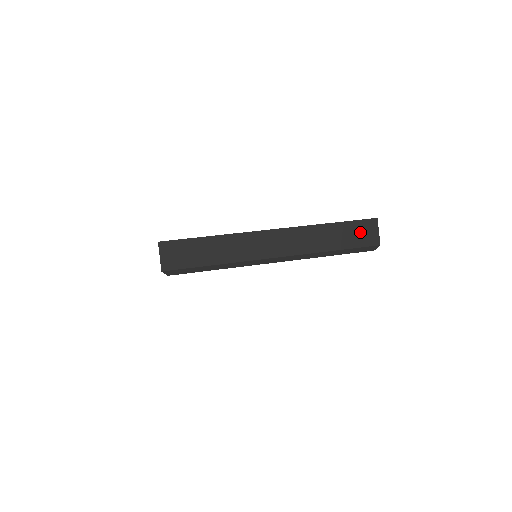
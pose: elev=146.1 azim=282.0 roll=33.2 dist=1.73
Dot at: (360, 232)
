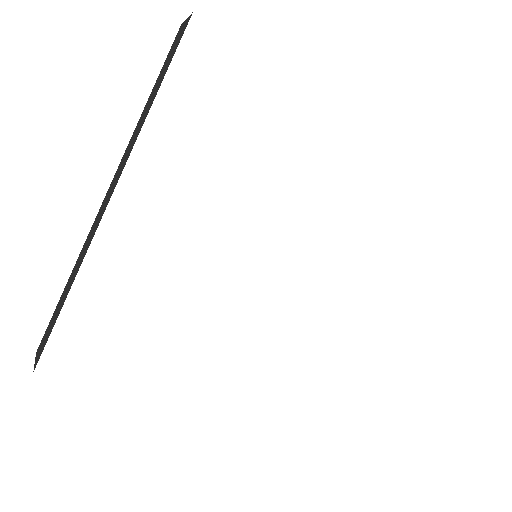
Dot at: occluded
